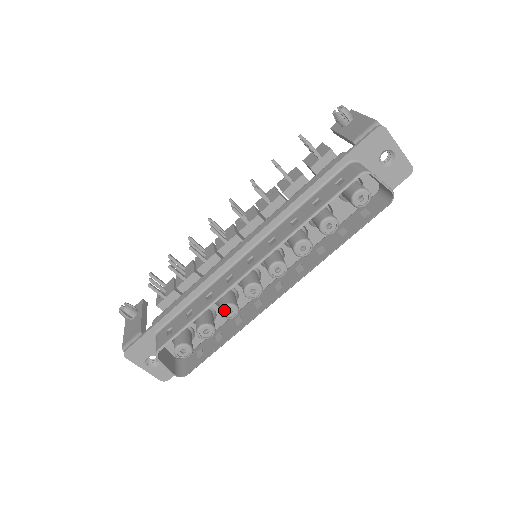
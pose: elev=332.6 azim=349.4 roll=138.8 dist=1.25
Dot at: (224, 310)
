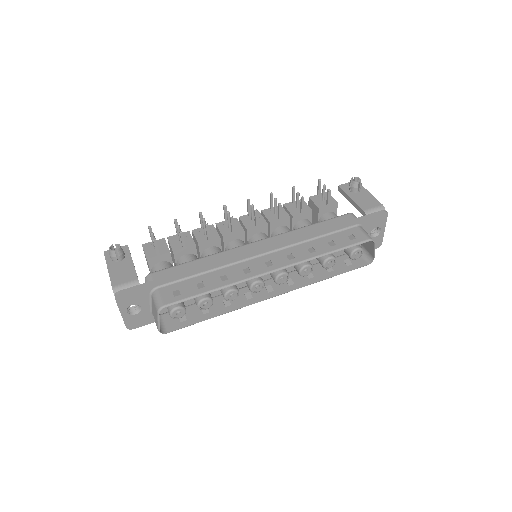
Dot at: (229, 293)
